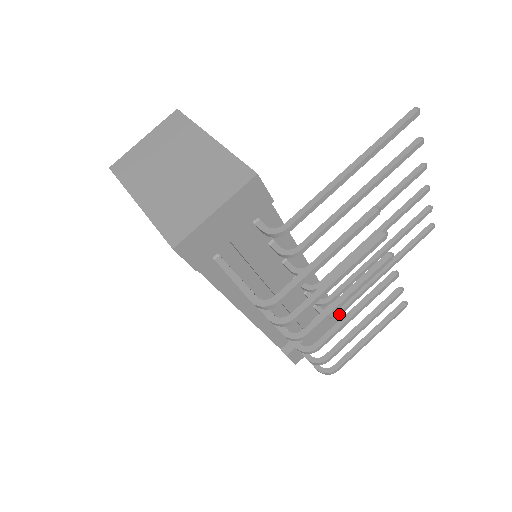
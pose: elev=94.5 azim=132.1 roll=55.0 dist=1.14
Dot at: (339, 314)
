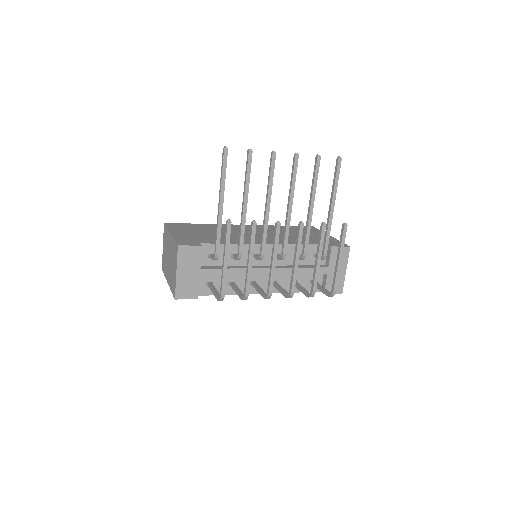
Dot at: (325, 253)
